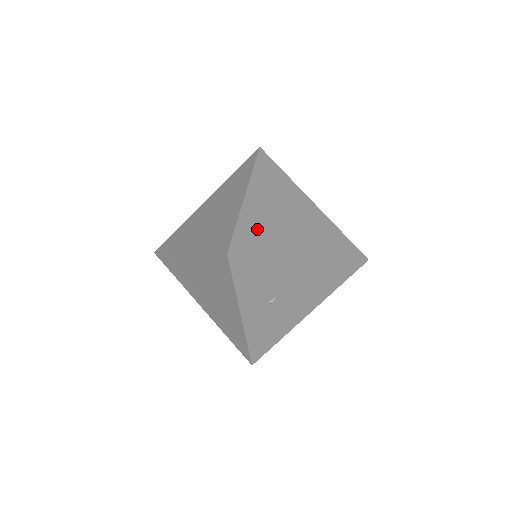
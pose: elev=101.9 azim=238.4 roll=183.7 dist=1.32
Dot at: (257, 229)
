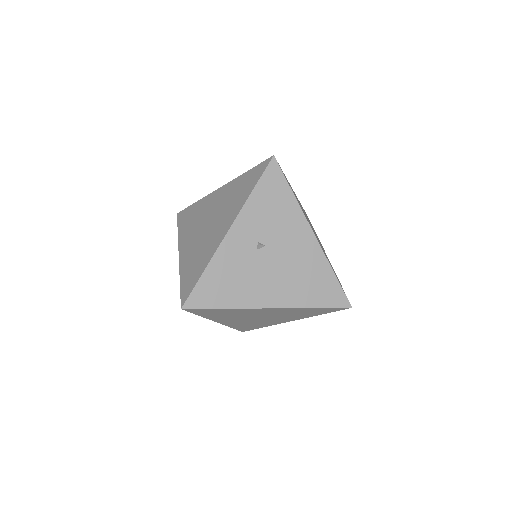
Dot at: occluded
